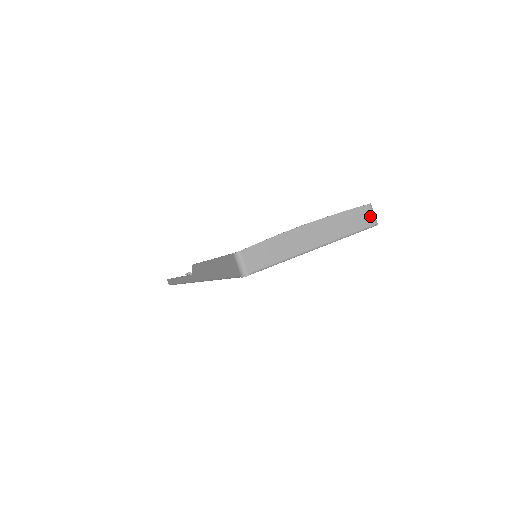
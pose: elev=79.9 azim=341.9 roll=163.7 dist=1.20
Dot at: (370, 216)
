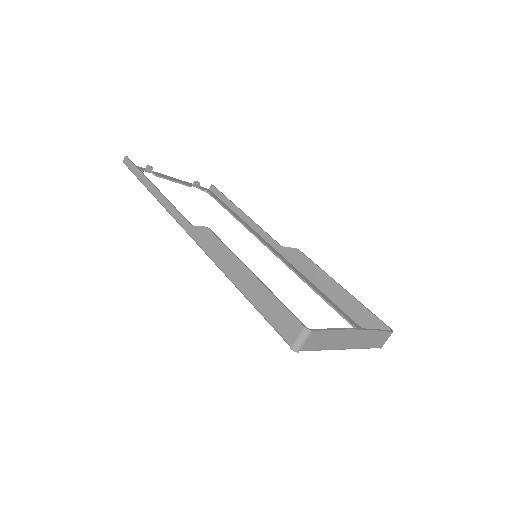
Dot at: (385, 341)
